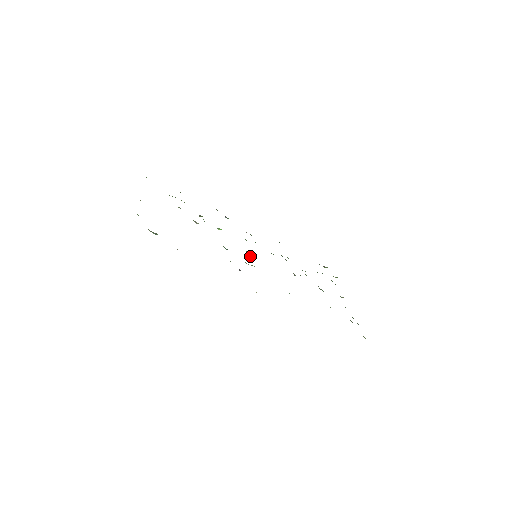
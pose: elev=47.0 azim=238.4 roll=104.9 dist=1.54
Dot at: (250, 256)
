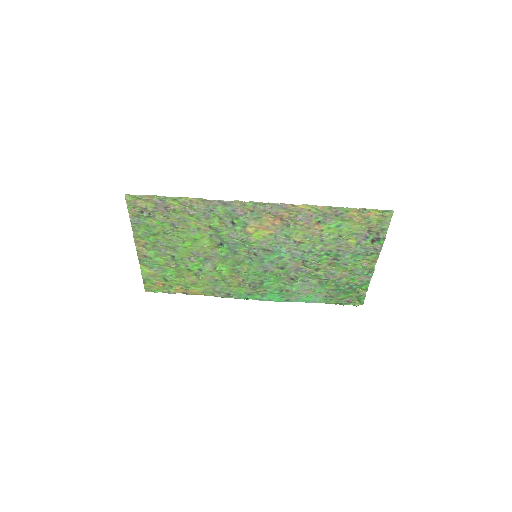
Dot at: (249, 253)
